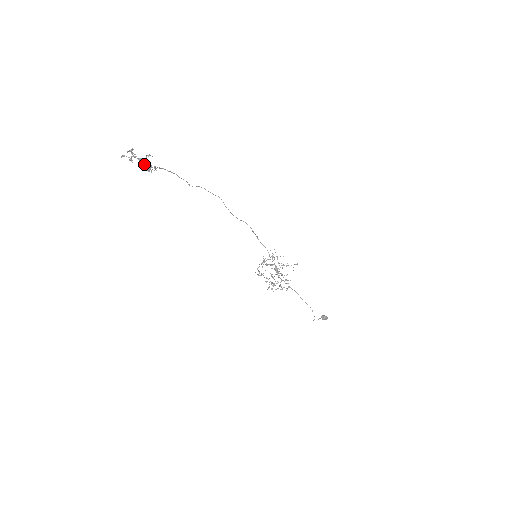
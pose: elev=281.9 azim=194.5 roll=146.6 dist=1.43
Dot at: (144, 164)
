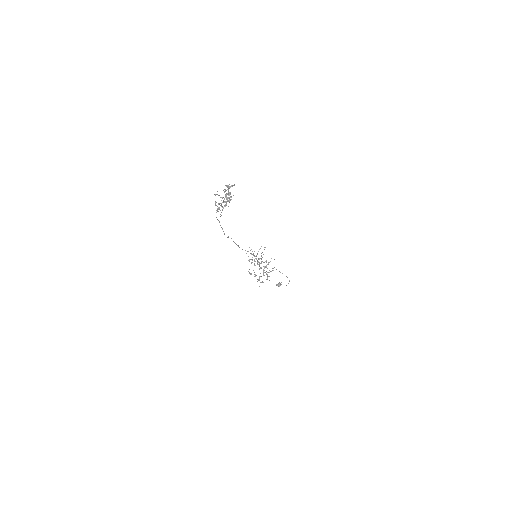
Dot at: (215, 205)
